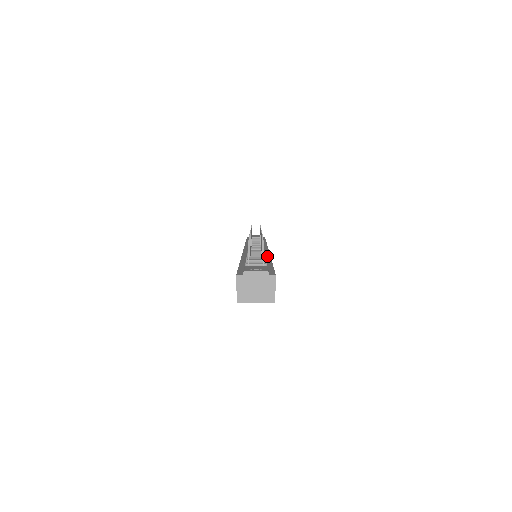
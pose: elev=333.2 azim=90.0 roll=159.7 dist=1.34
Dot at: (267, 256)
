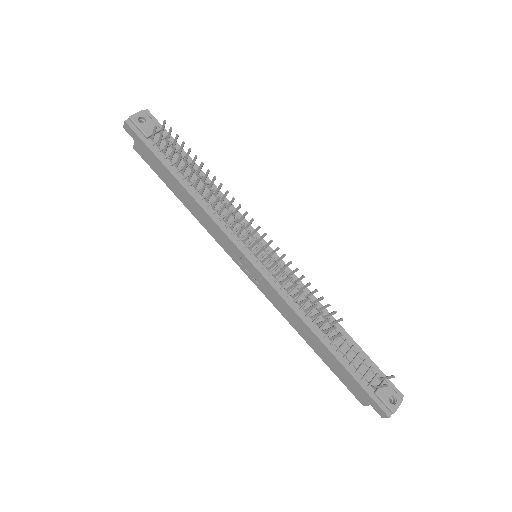
Dot at: occluded
